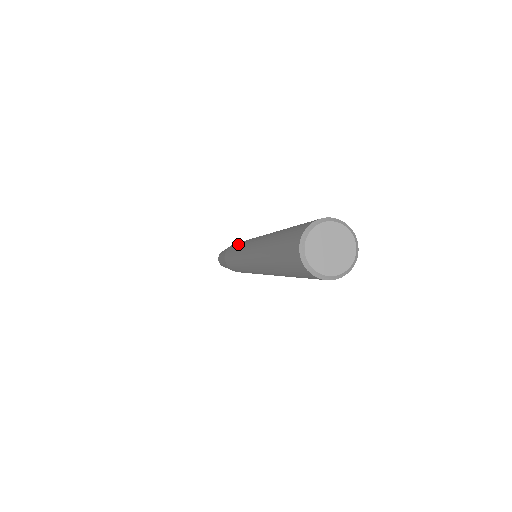
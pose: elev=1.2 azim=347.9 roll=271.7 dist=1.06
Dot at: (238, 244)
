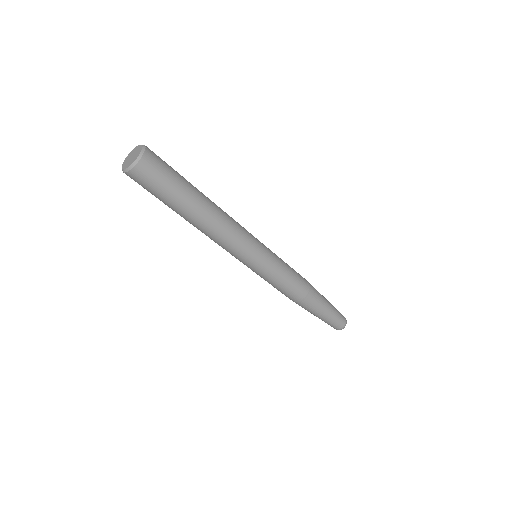
Dot at: occluded
